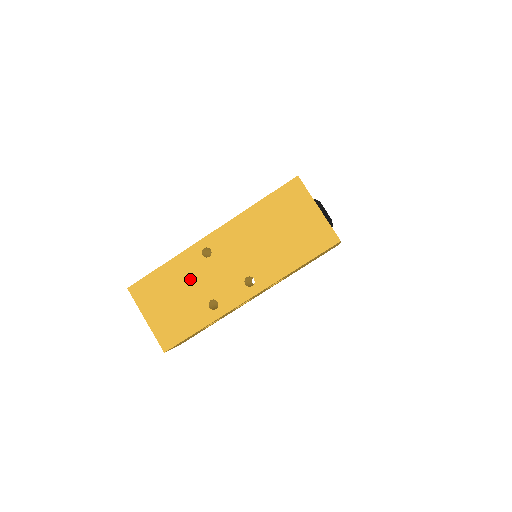
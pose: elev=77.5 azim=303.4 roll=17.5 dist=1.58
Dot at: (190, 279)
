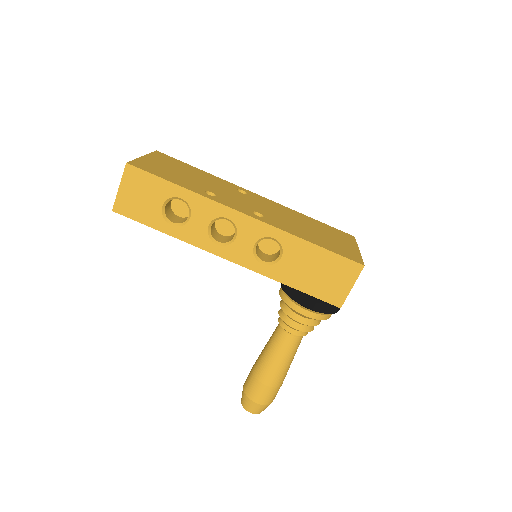
Dot at: (211, 182)
